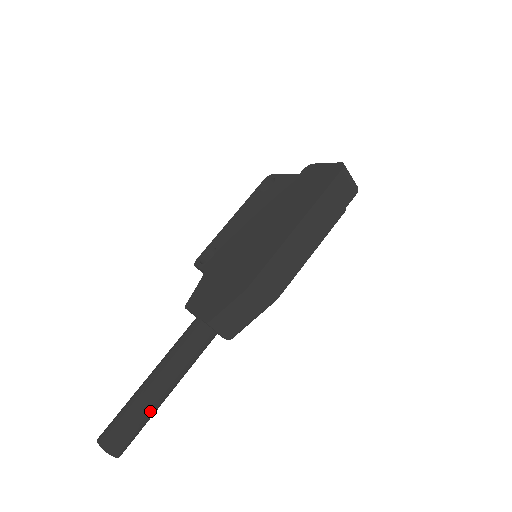
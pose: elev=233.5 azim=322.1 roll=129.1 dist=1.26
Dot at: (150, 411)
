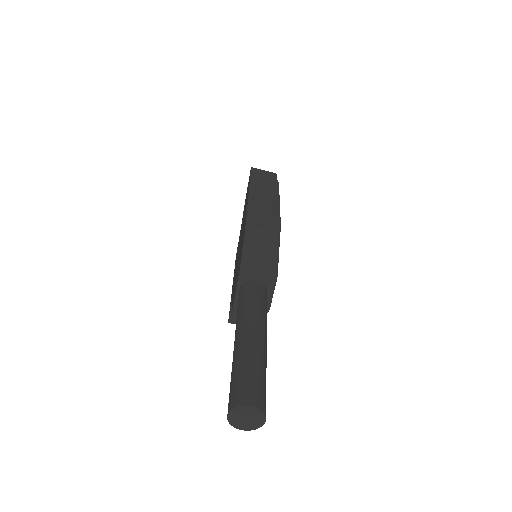
Dot at: (255, 353)
